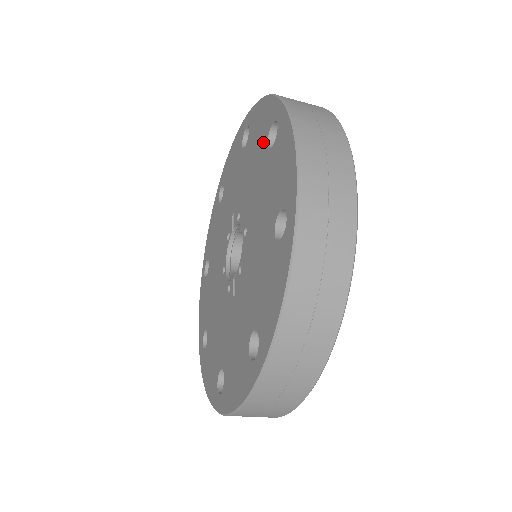
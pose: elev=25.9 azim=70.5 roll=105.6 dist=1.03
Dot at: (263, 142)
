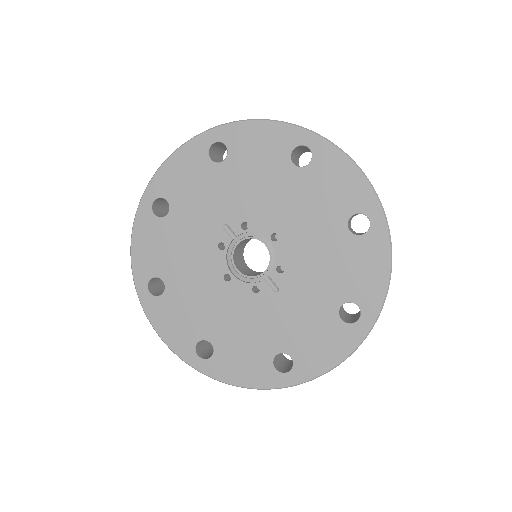
Dot at: (280, 161)
